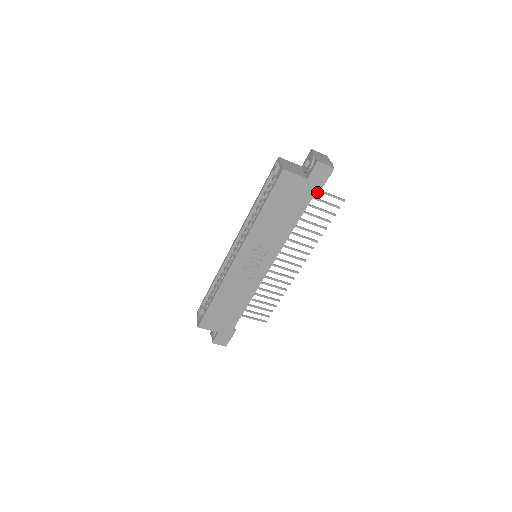
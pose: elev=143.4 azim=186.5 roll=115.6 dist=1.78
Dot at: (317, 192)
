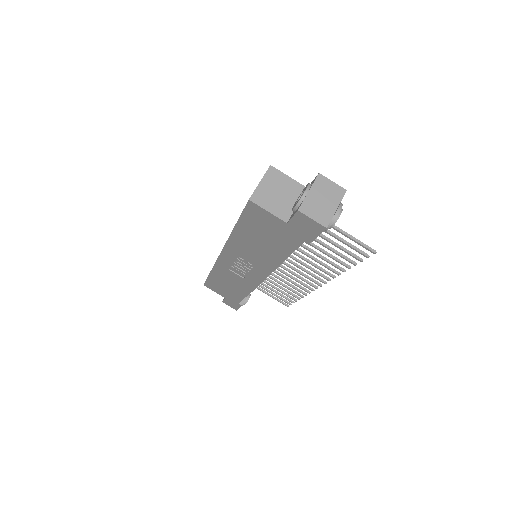
Dot at: (305, 242)
